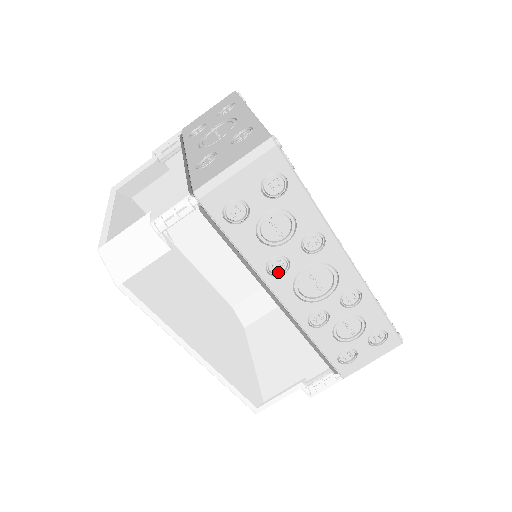
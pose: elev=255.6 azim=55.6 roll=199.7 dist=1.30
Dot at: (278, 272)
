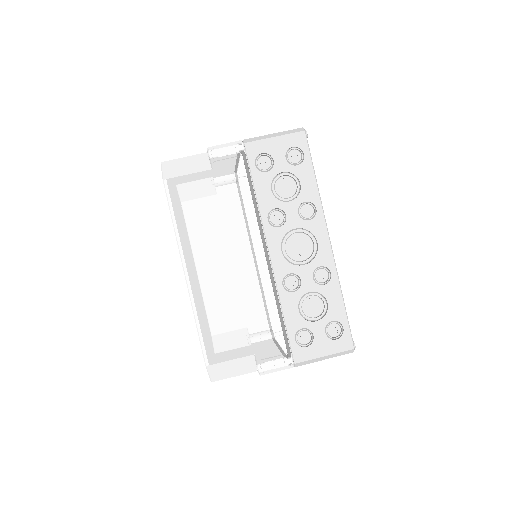
Dot at: (275, 224)
